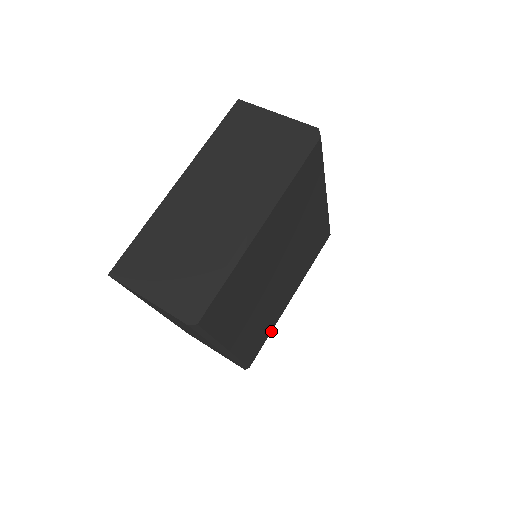
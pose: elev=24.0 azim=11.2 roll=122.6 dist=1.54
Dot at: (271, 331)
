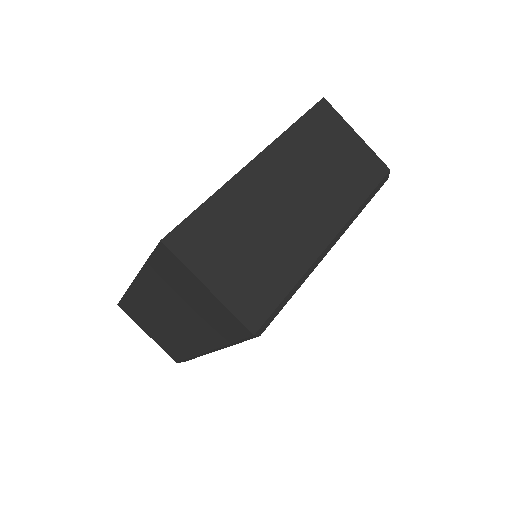
Dot at: occluded
